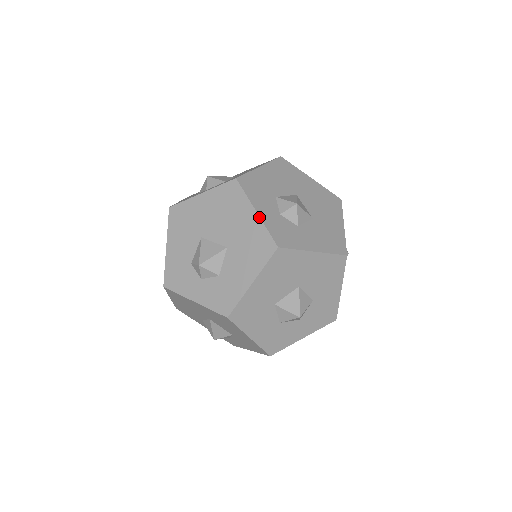
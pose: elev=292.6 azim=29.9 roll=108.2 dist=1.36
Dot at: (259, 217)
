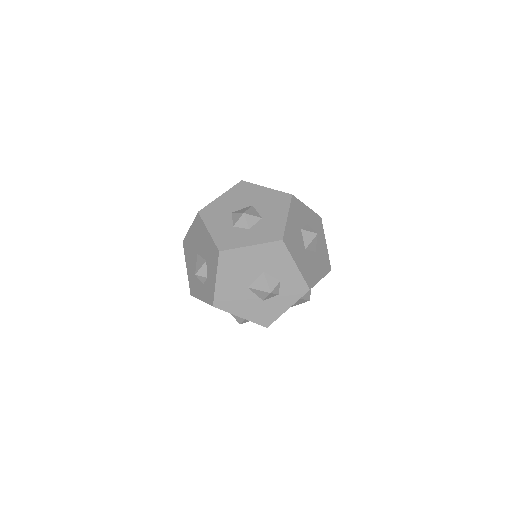
Dot at: occluded
